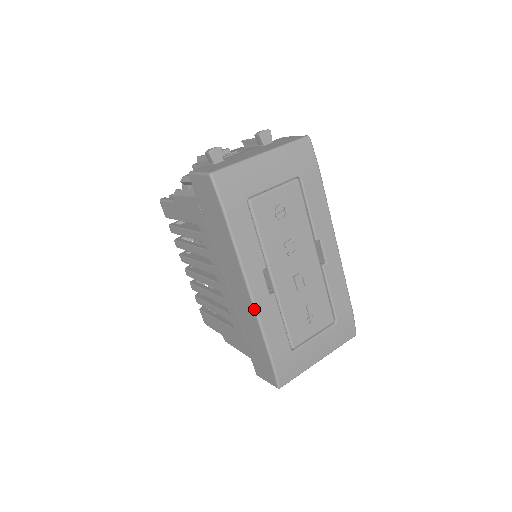
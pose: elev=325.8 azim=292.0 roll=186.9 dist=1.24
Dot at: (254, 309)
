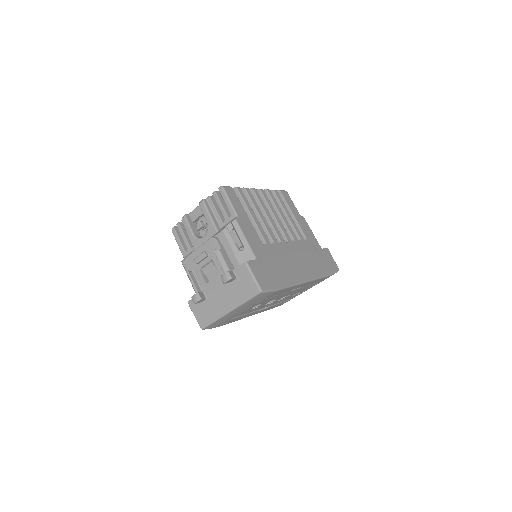
Dot at: occluded
